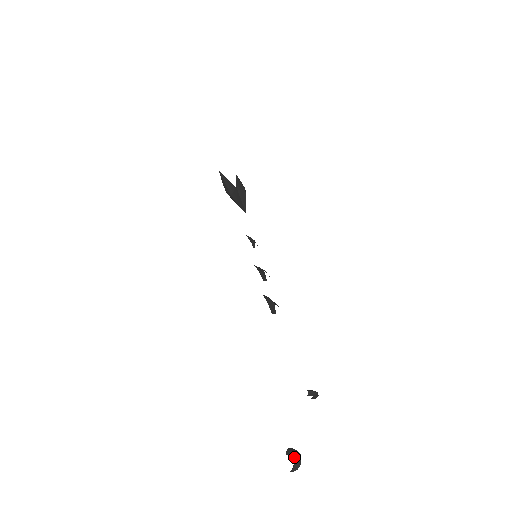
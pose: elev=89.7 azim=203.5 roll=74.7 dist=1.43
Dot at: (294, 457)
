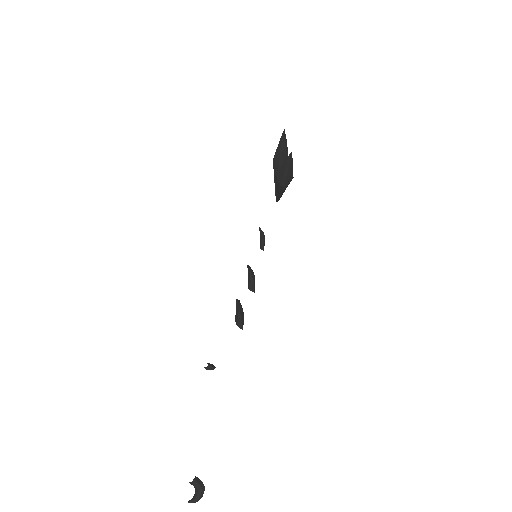
Dot at: (198, 491)
